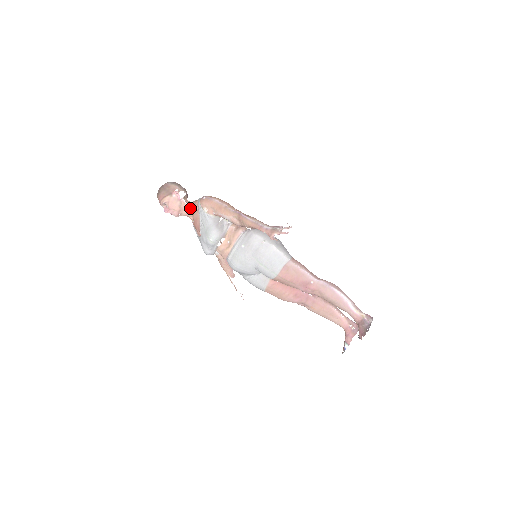
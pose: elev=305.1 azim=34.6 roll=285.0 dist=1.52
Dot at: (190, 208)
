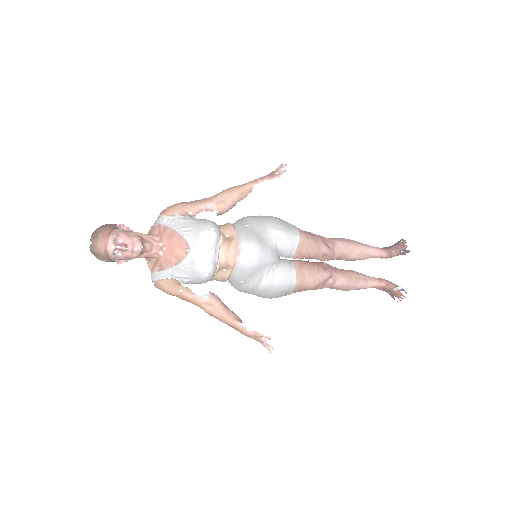
Dot at: (151, 235)
